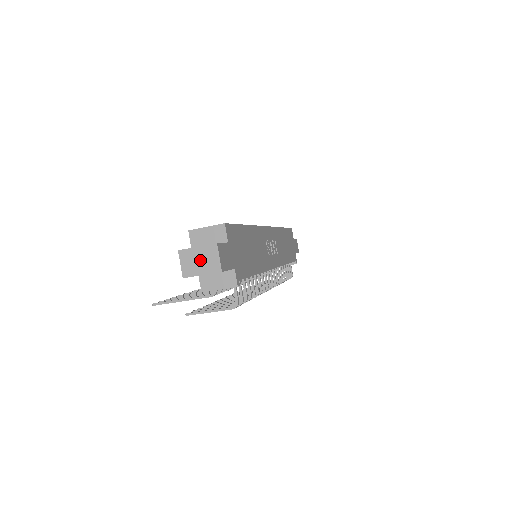
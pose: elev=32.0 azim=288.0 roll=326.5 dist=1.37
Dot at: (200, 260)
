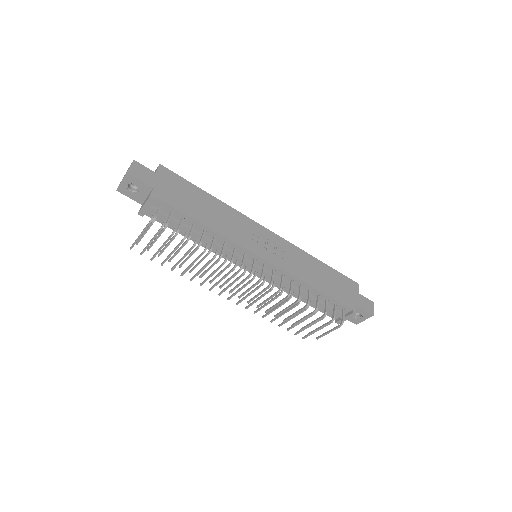
Dot at: occluded
